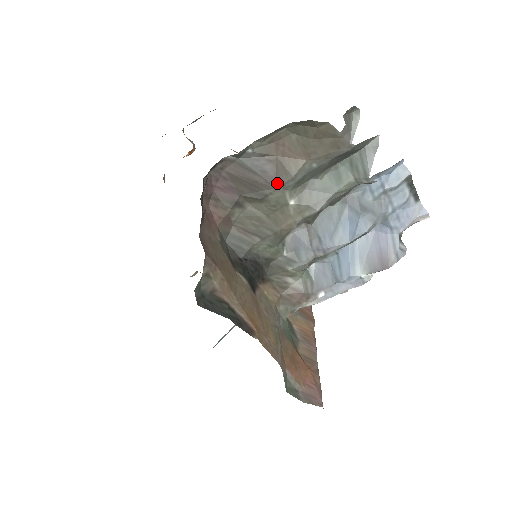
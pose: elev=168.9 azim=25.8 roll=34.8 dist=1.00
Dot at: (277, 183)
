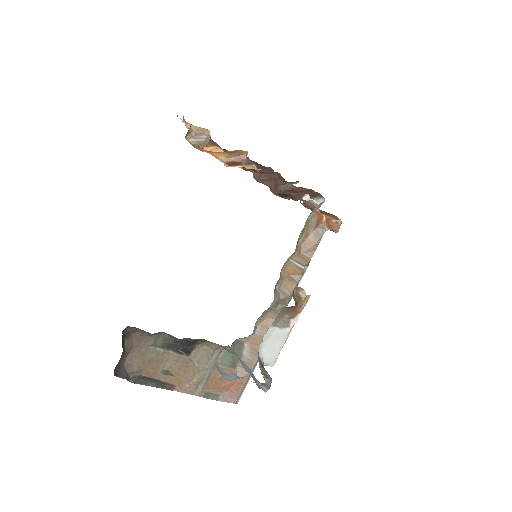
Dot at: occluded
